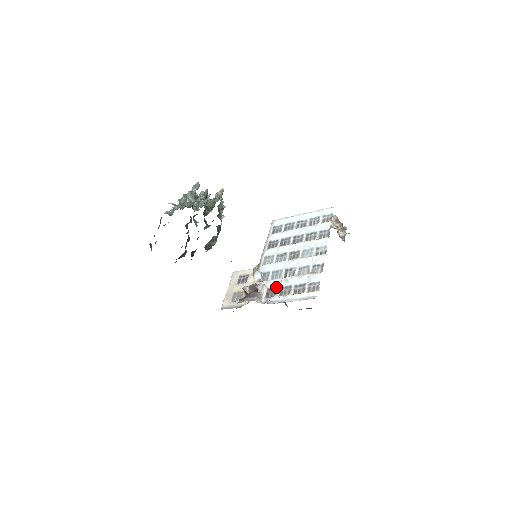
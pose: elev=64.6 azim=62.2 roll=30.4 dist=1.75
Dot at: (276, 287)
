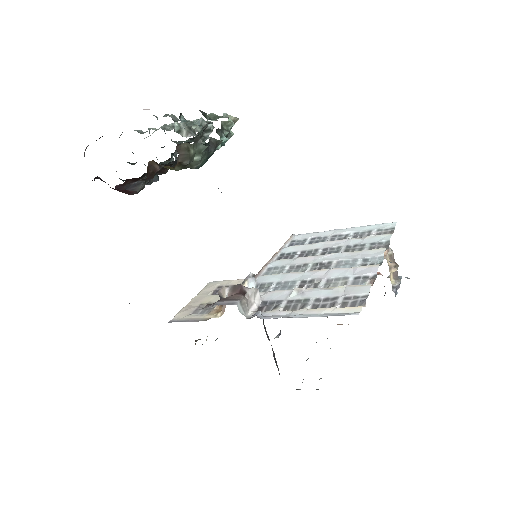
Dot at: (279, 299)
